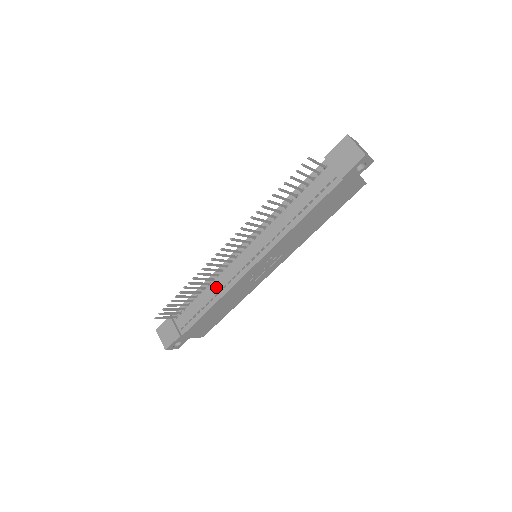
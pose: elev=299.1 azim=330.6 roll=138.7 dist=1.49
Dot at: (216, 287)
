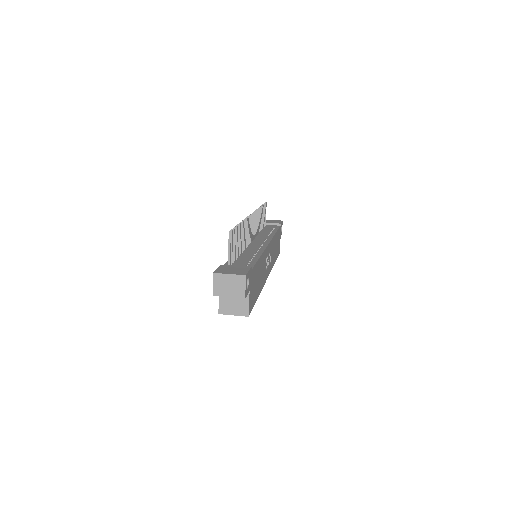
Dot at: (250, 251)
